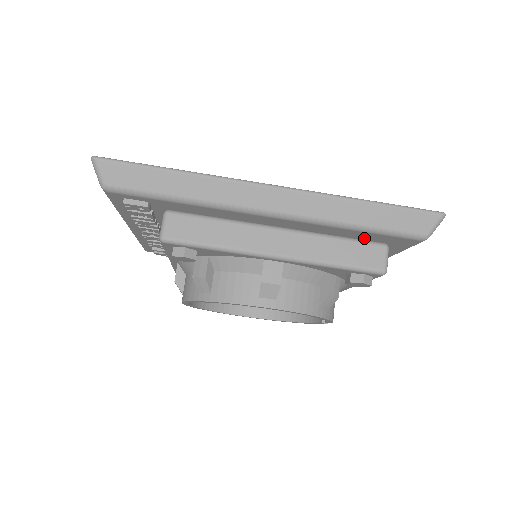
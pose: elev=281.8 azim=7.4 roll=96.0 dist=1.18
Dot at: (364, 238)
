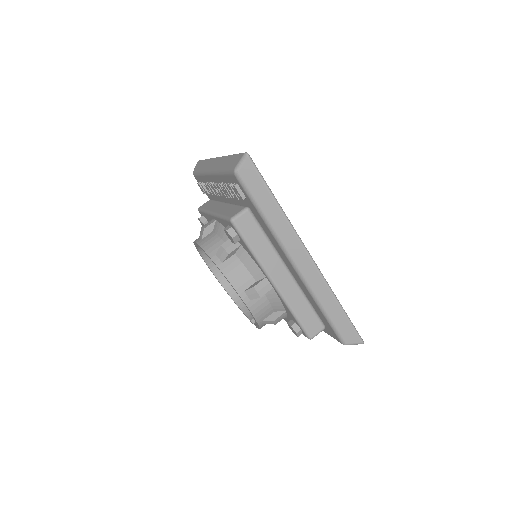
Dot at: (319, 314)
